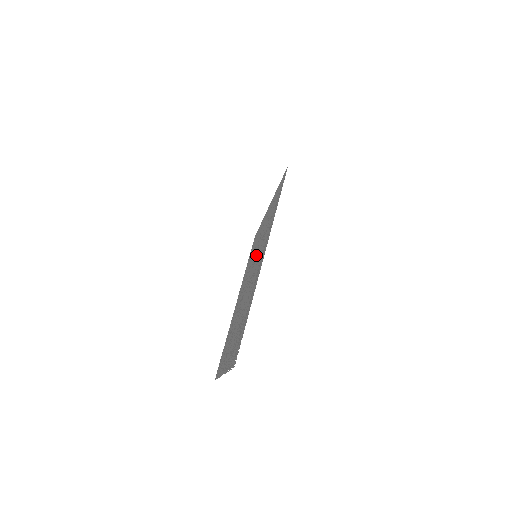
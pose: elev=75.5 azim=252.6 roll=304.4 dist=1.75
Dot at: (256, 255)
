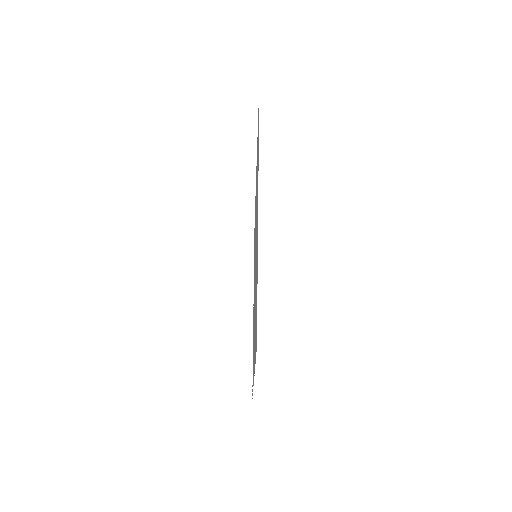
Dot at: occluded
